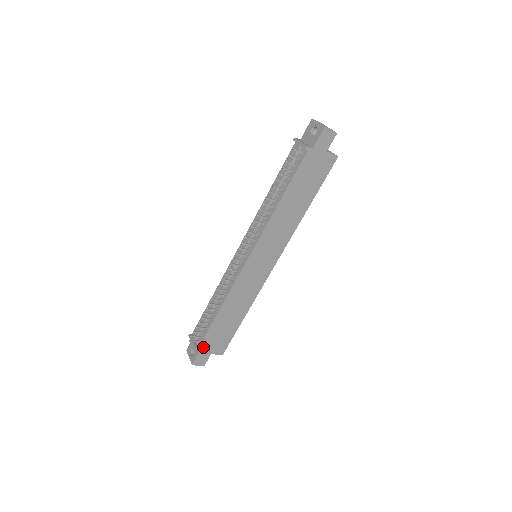
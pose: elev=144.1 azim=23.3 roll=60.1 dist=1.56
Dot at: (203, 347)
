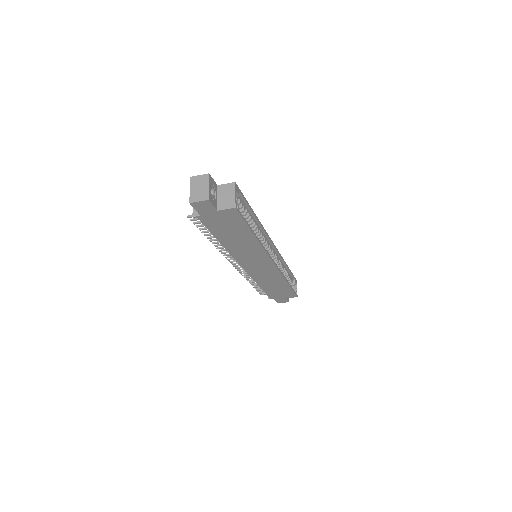
Dot at: (274, 297)
